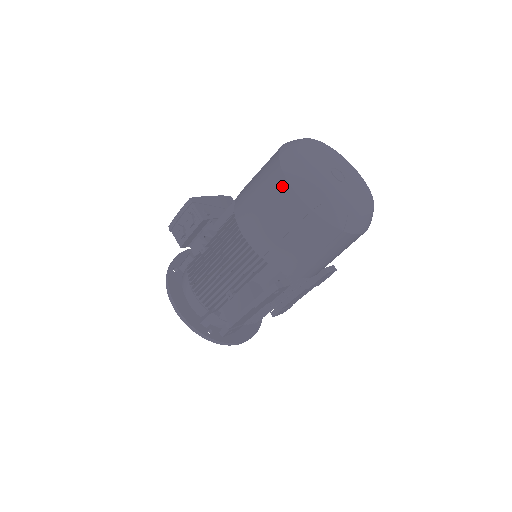
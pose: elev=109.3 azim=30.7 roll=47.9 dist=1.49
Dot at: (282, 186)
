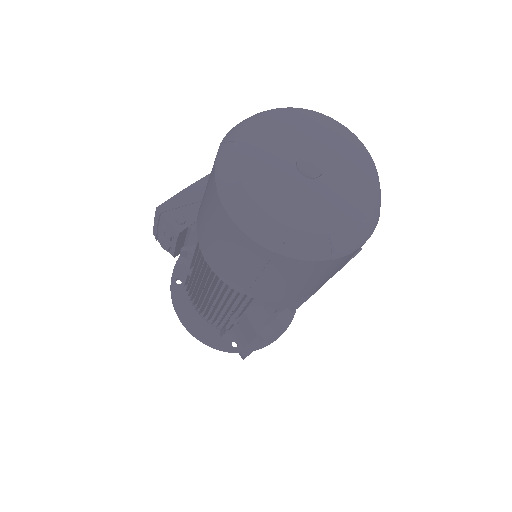
Dot at: (227, 224)
